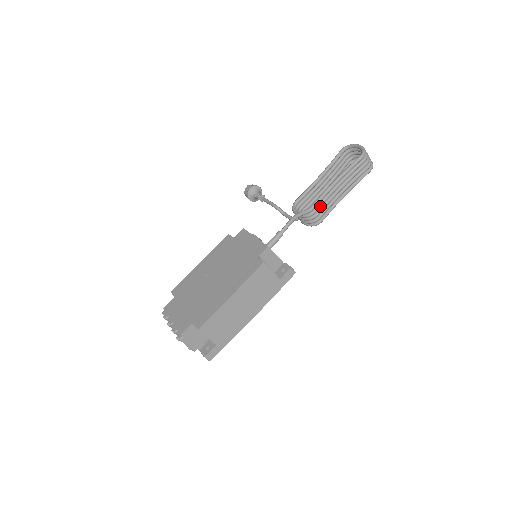
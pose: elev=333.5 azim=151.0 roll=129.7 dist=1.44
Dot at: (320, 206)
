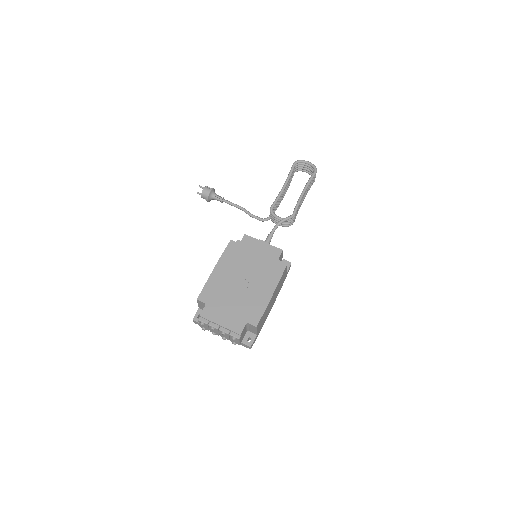
Dot at: occluded
